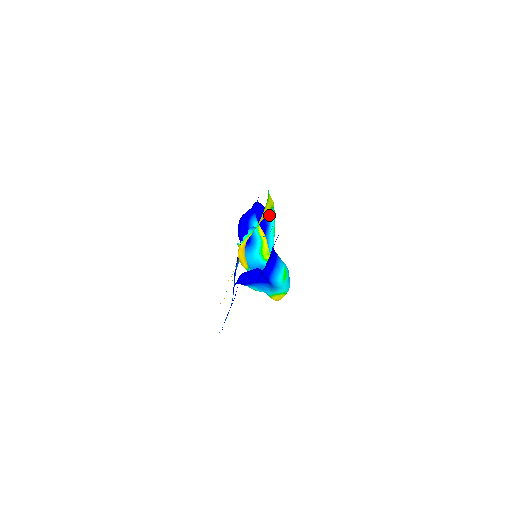
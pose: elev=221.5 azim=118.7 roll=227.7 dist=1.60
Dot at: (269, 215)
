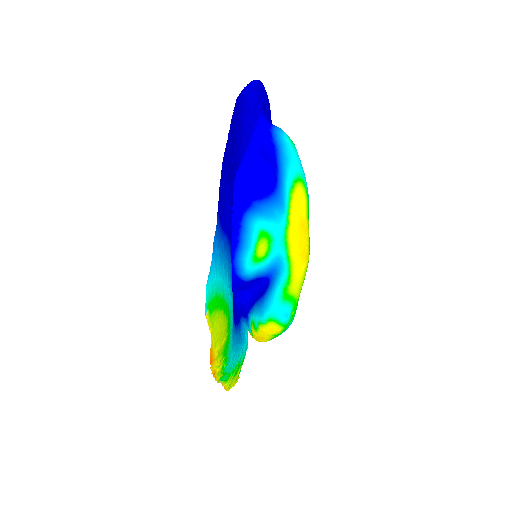
Dot at: occluded
